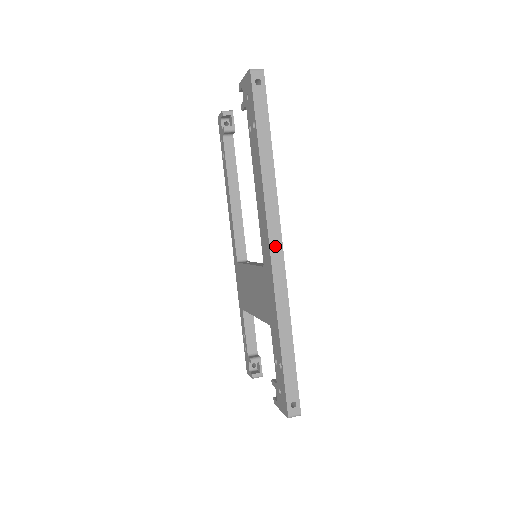
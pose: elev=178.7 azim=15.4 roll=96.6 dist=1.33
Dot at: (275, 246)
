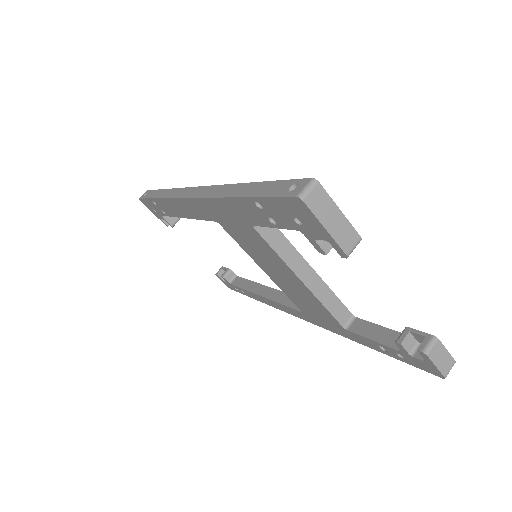
Dot at: (191, 193)
